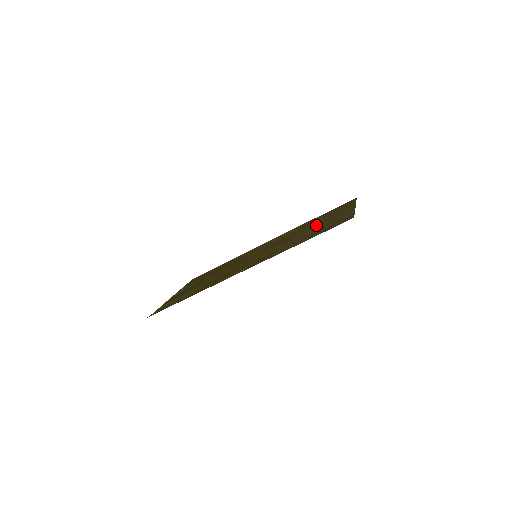
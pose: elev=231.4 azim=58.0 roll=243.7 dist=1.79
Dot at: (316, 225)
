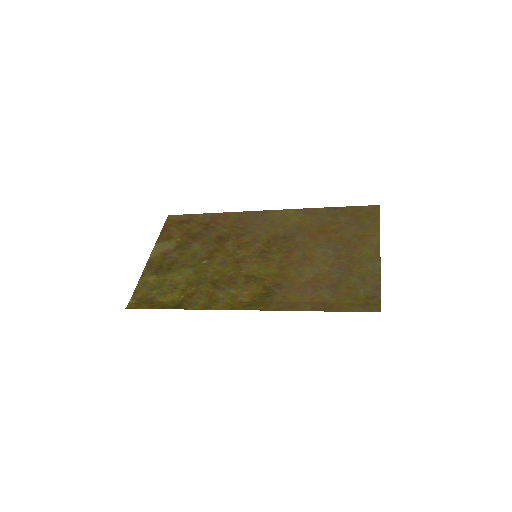
Dot at: (331, 248)
